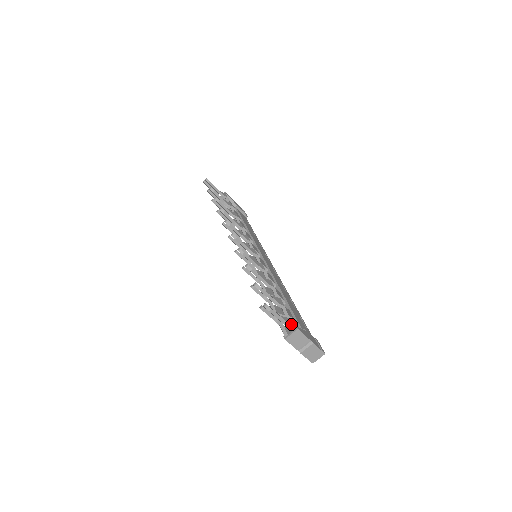
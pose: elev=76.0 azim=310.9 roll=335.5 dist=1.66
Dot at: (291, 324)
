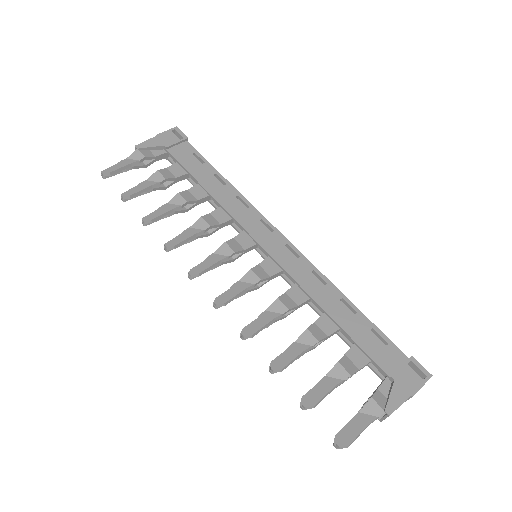
Dot at: (377, 413)
